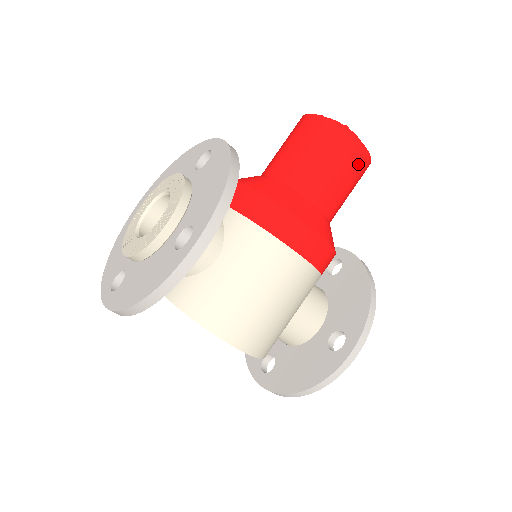
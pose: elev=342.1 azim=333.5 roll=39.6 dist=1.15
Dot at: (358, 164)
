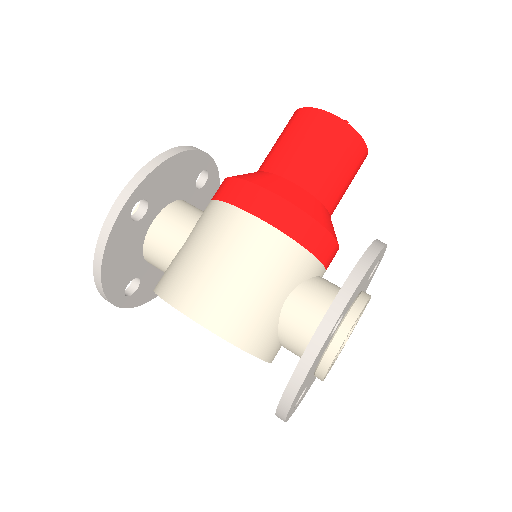
Dot at: (330, 132)
